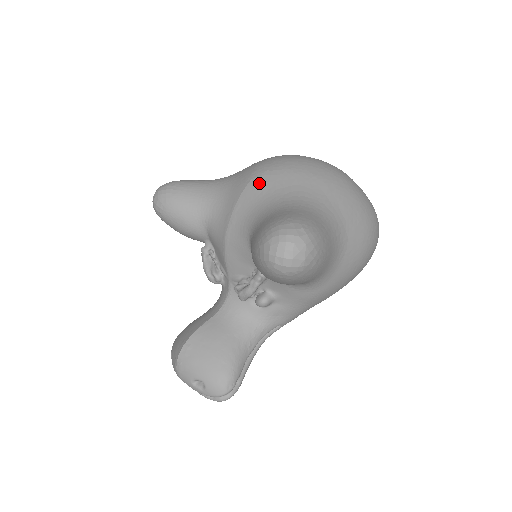
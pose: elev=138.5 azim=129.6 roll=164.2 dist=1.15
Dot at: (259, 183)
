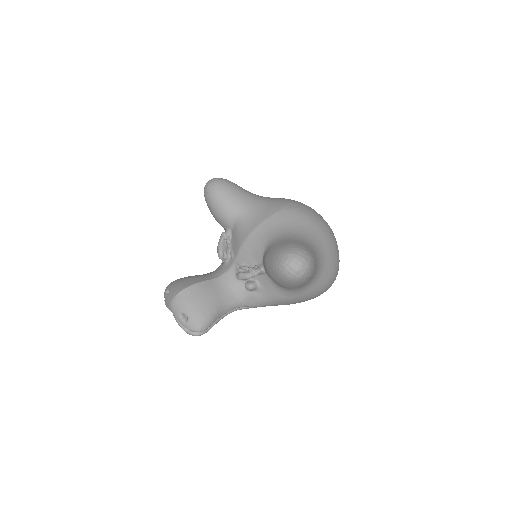
Dot at: (287, 214)
